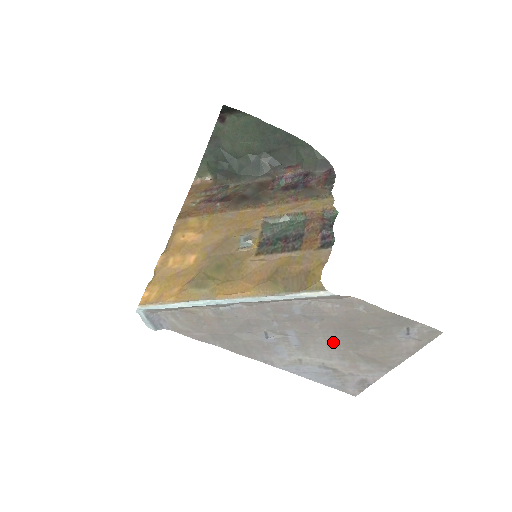
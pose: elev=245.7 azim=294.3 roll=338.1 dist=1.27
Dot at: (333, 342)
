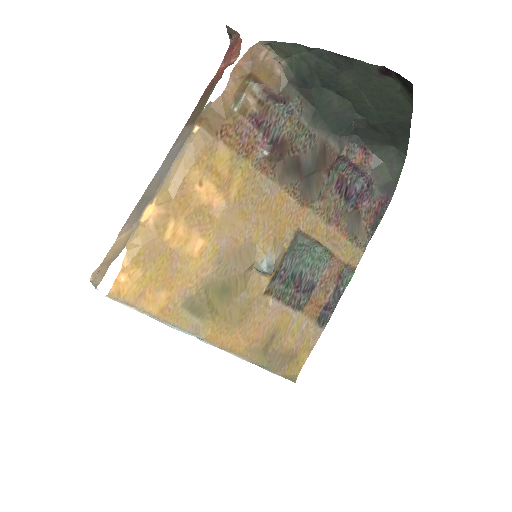
Dot at: occluded
